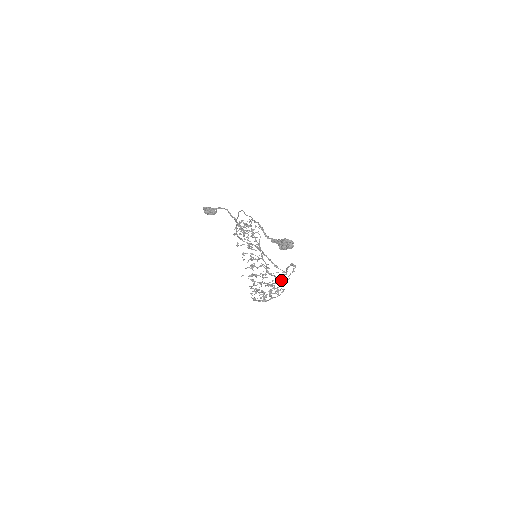
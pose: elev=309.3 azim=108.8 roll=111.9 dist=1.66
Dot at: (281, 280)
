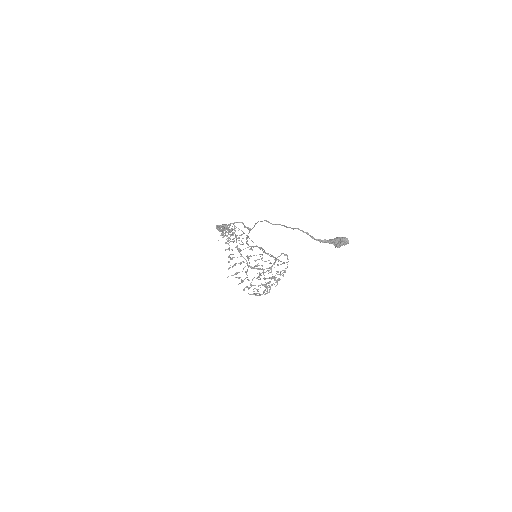
Dot at: occluded
